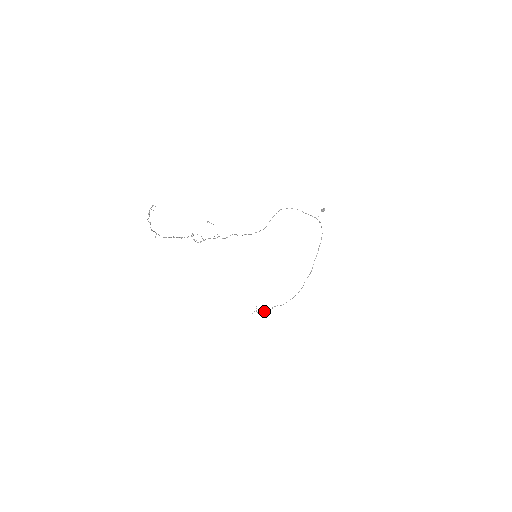
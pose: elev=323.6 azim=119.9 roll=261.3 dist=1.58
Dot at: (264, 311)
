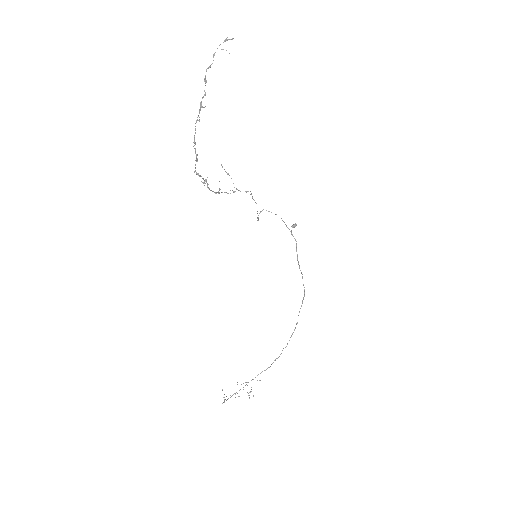
Dot at: (243, 389)
